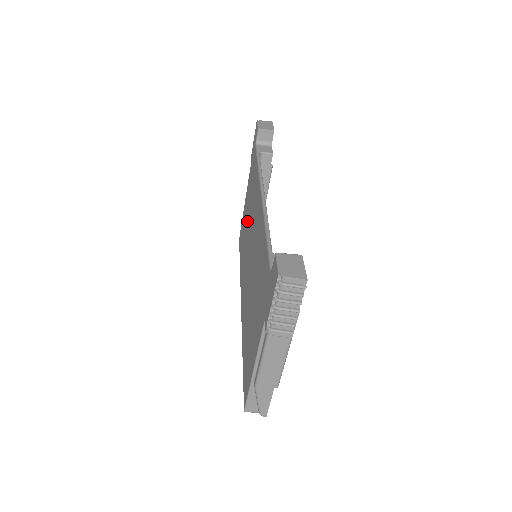
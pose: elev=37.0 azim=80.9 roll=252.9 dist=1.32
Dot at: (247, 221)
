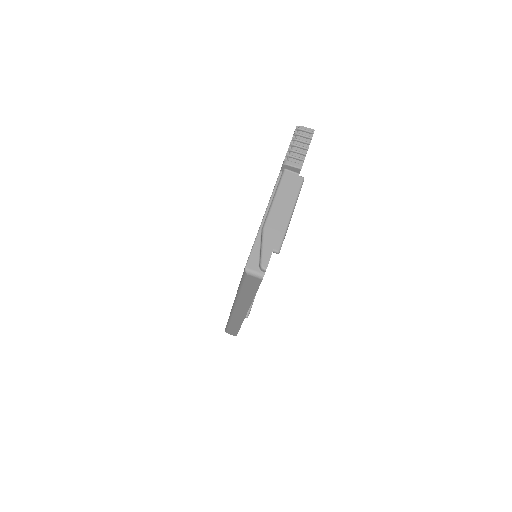
Dot at: occluded
